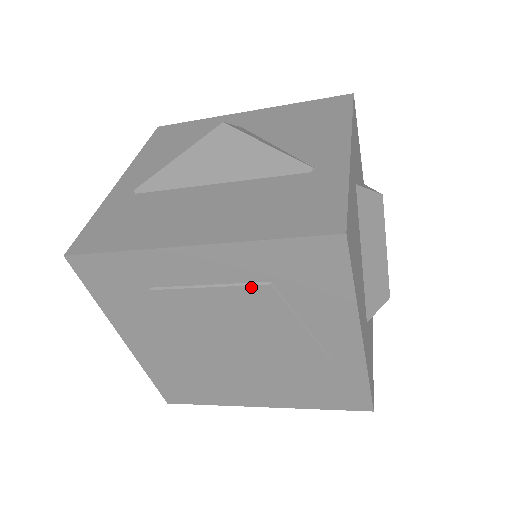
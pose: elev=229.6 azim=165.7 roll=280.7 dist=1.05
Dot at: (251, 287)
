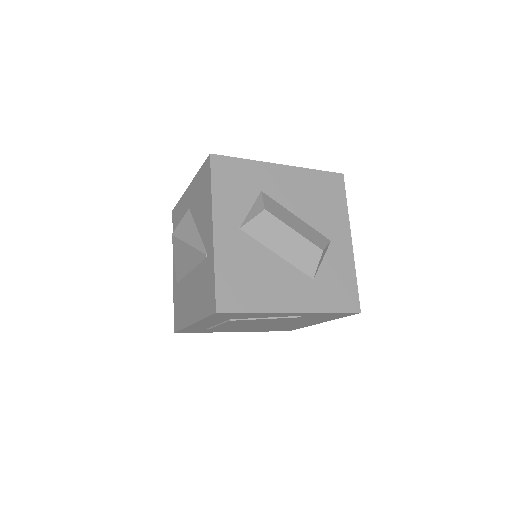
Dot at: (228, 322)
